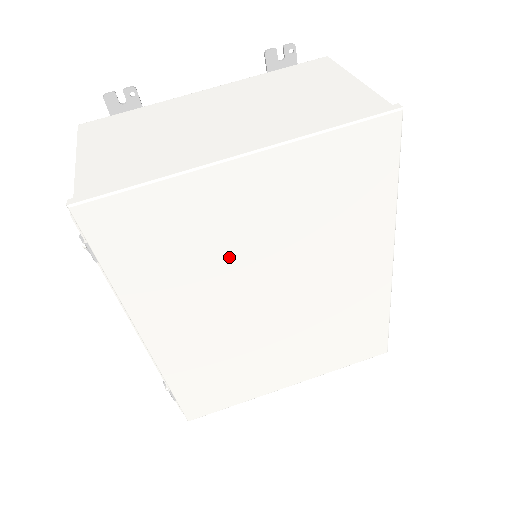
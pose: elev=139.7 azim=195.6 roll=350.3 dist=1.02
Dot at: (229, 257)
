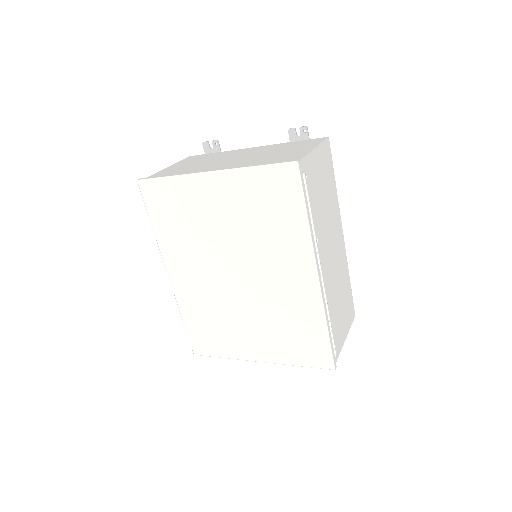
Dot at: (208, 234)
